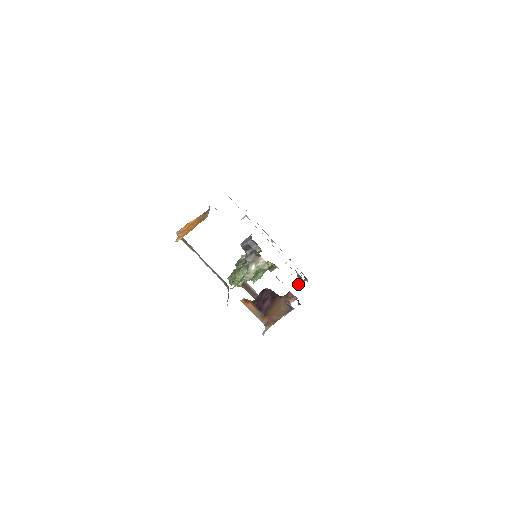
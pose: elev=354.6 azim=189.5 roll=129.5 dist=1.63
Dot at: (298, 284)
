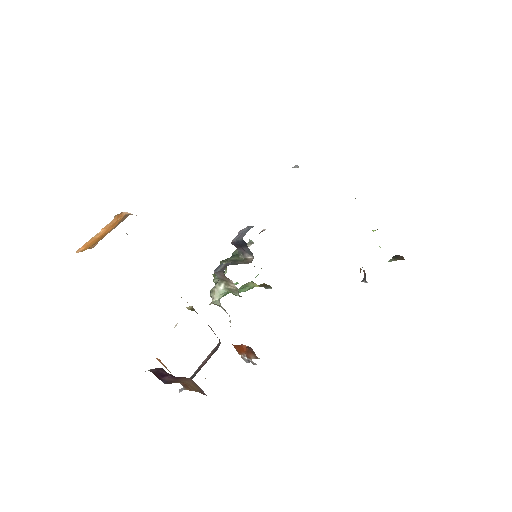
Dot at: (392, 258)
